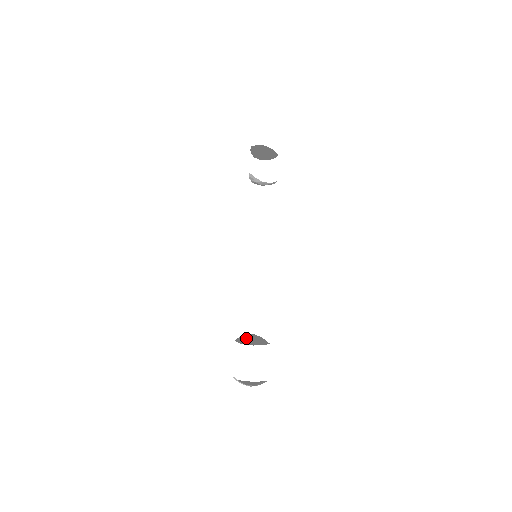
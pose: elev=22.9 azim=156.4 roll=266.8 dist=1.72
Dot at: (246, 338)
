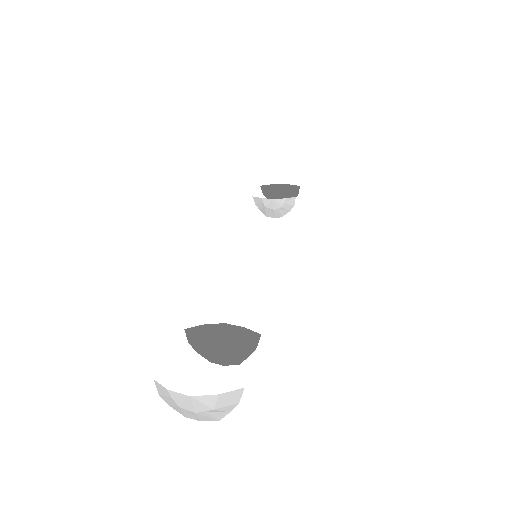
Dot at: (218, 344)
